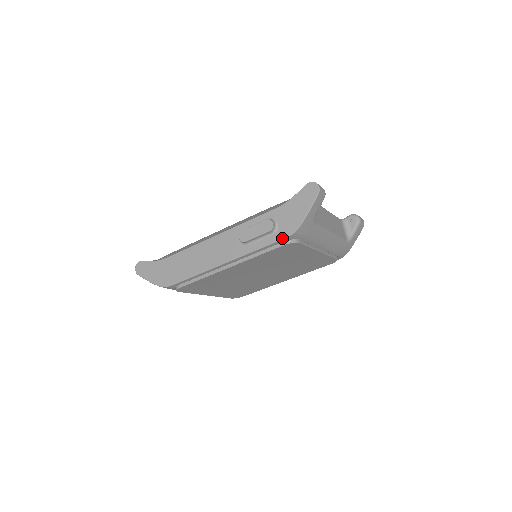
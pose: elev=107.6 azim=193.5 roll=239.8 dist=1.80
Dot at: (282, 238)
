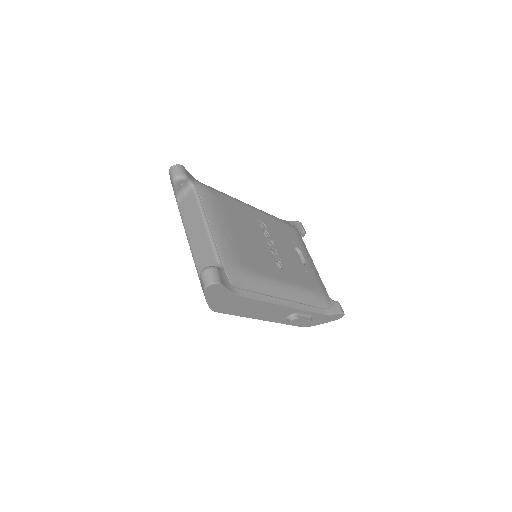
Dot at: occluded
